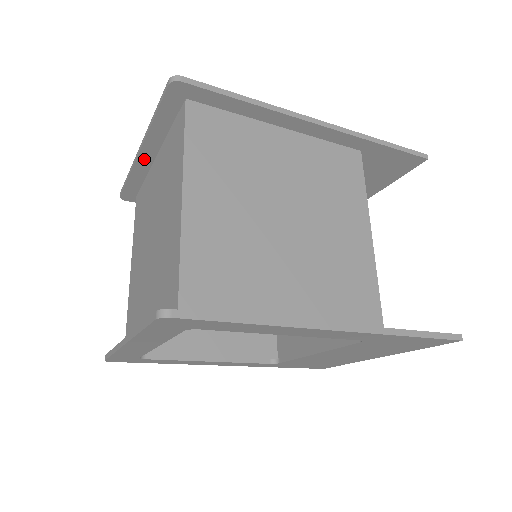
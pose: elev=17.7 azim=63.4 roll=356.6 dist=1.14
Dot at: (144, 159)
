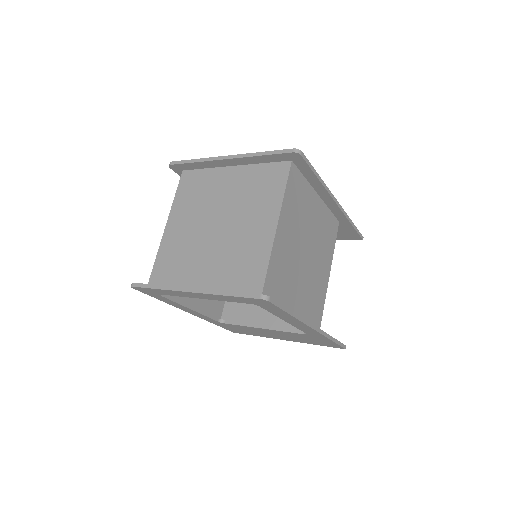
Dot at: (222, 162)
